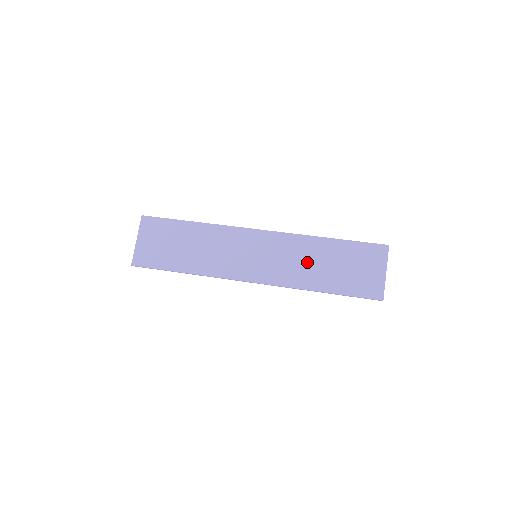
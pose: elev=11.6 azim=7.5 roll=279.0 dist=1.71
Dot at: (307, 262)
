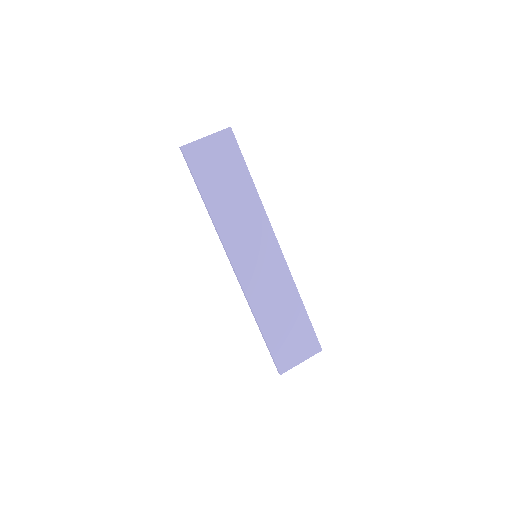
Dot at: (276, 301)
